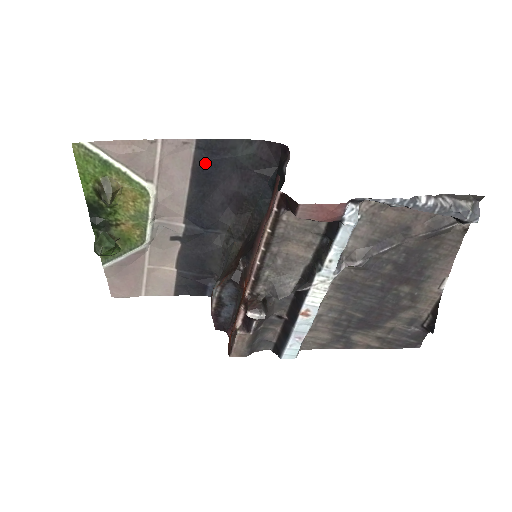
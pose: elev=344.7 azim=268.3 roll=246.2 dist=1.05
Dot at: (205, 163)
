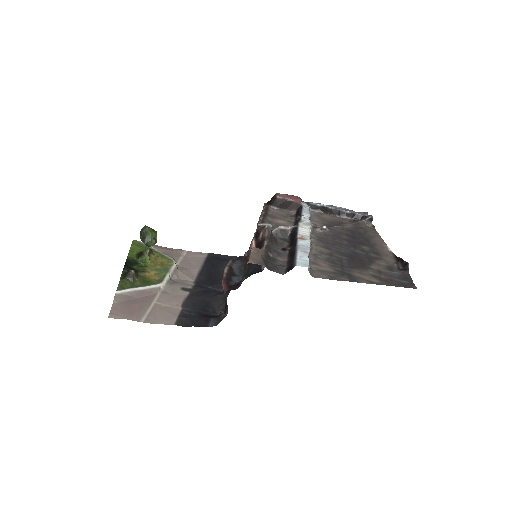
Dot at: (213, 261)
